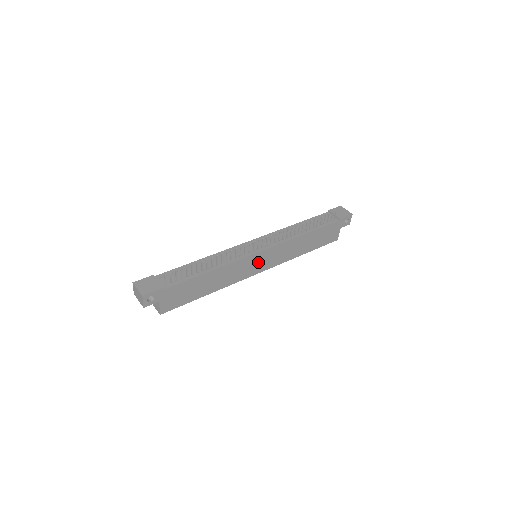
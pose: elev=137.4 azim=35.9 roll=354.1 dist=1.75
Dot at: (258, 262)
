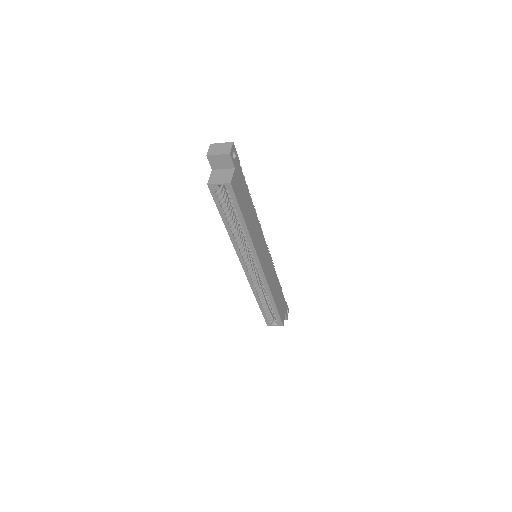
Dot at: (264, 254)
